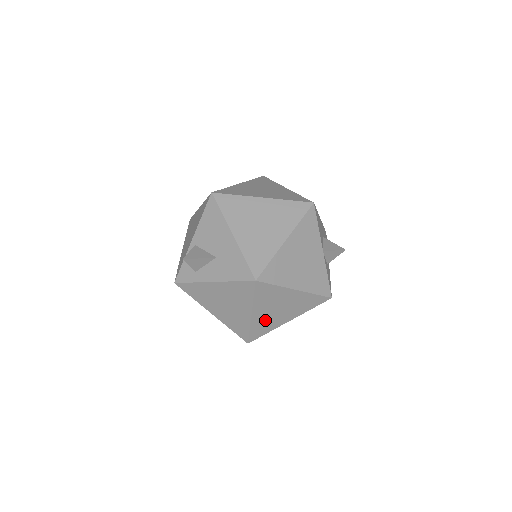
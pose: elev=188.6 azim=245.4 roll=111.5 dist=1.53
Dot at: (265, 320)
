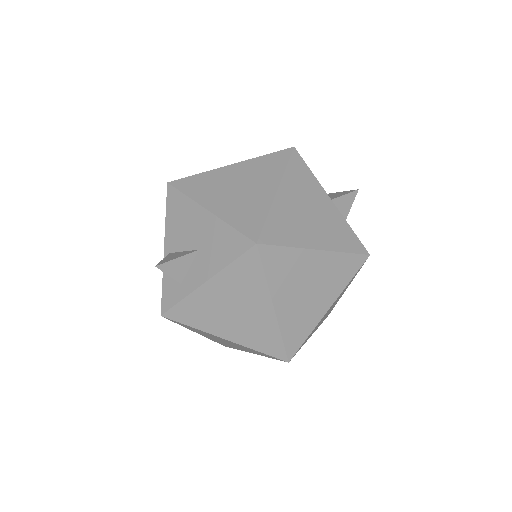
Dot at: (296, 314)
